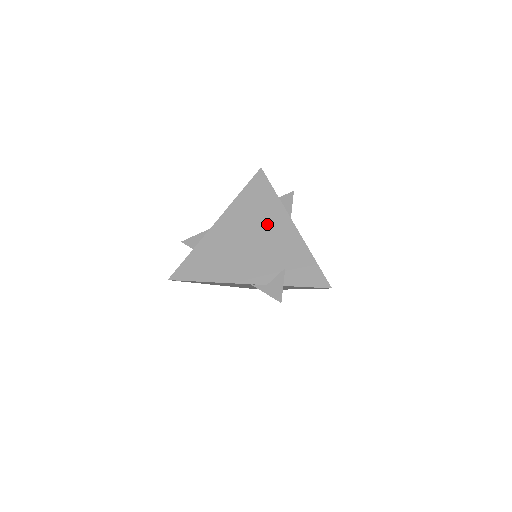
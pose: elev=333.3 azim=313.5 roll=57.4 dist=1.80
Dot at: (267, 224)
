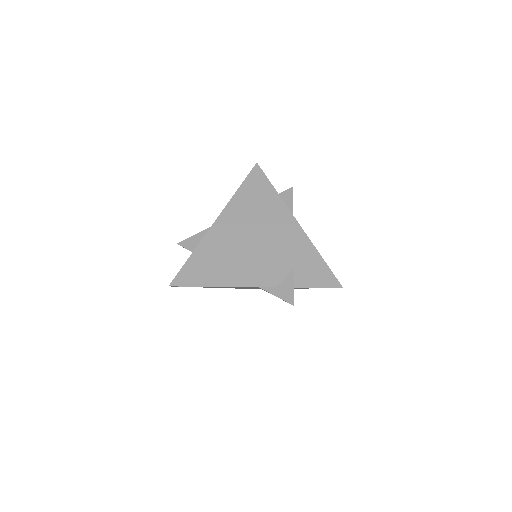
Dot at: (270, 223)
